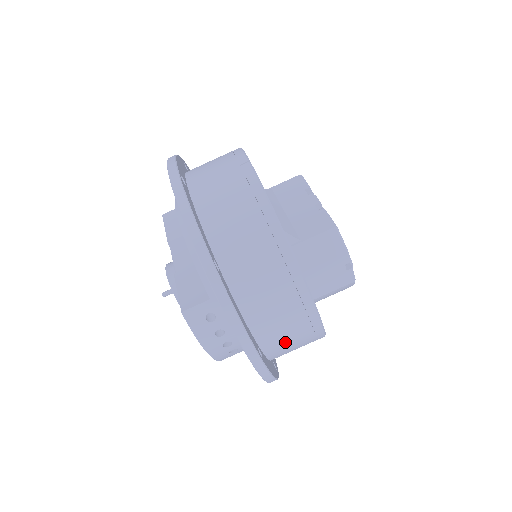
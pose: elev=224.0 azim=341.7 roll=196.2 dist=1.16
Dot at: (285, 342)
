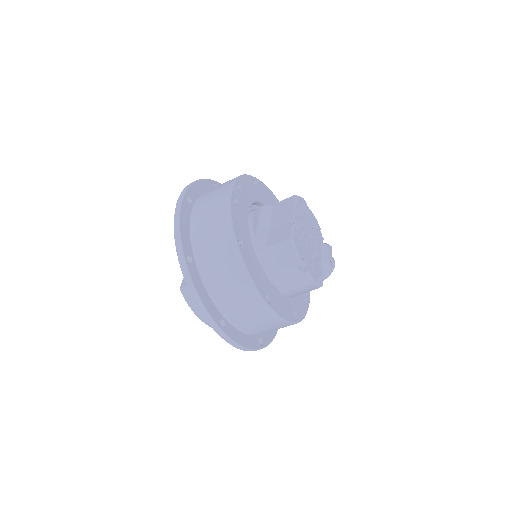
Dot at: (247, 321)
